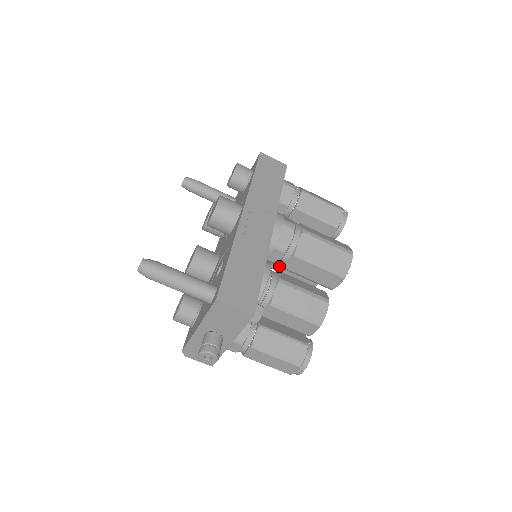
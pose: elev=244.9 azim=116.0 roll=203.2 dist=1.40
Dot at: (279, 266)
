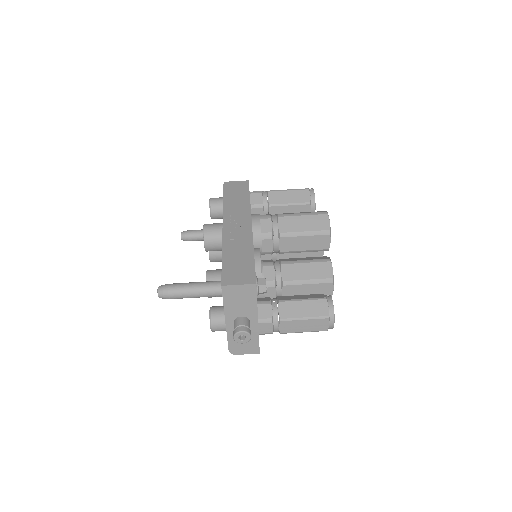
Dot at: (283, 258)
